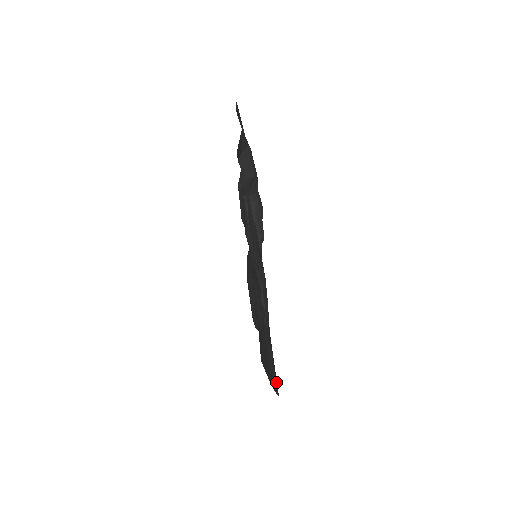
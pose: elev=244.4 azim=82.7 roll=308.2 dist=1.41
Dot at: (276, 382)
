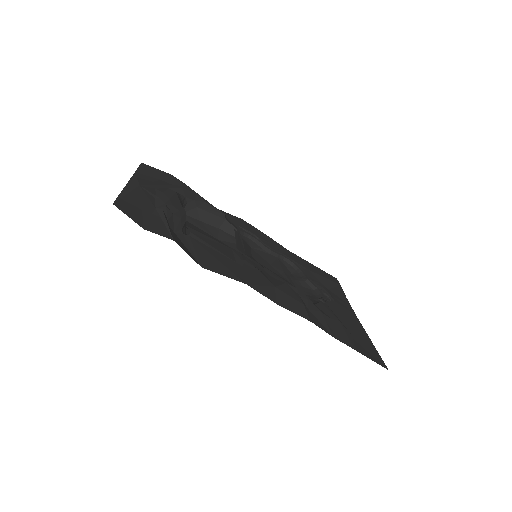
Dot at: (331, 280)
